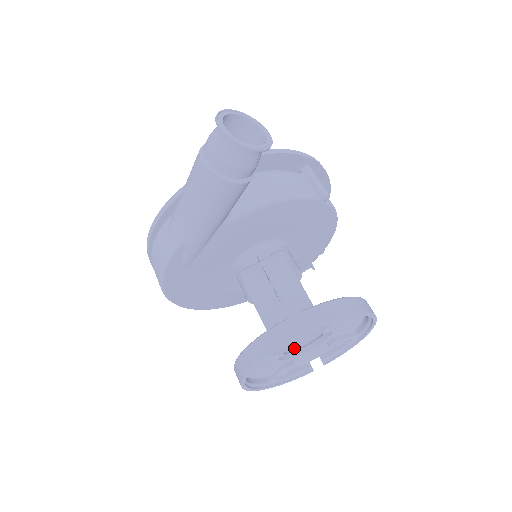
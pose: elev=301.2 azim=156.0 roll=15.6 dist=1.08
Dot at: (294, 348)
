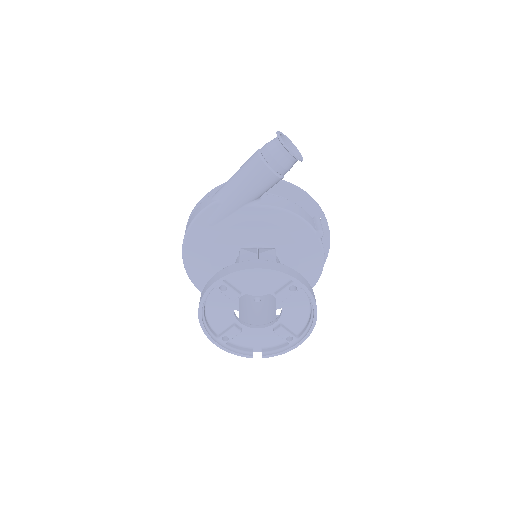
Dot at: (248, 323)
